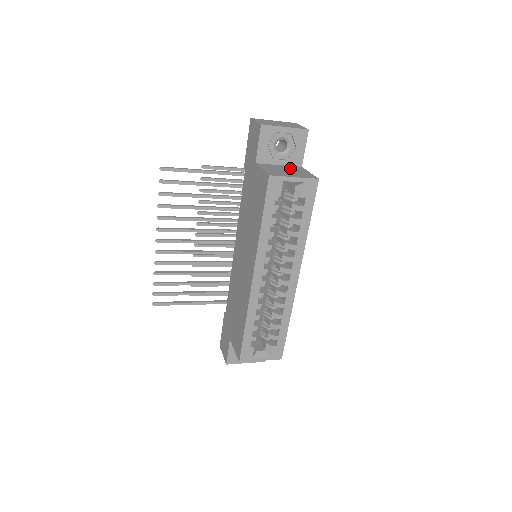
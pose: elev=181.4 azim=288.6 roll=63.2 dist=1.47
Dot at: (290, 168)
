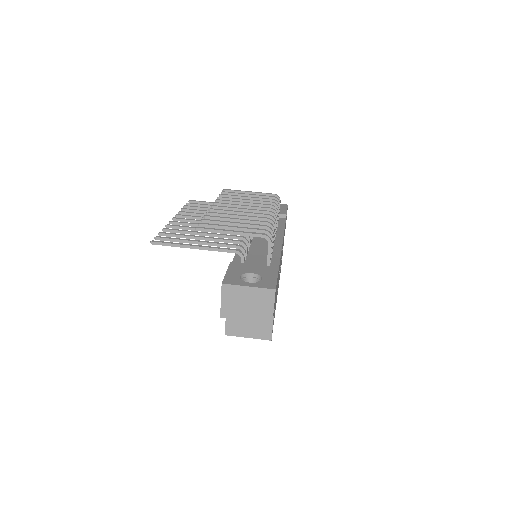
Dot at: occluded
